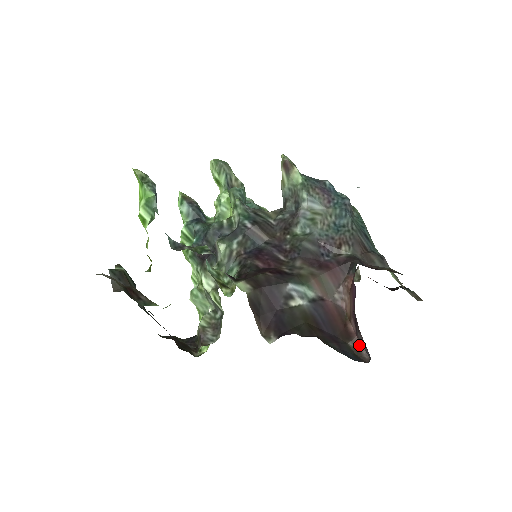
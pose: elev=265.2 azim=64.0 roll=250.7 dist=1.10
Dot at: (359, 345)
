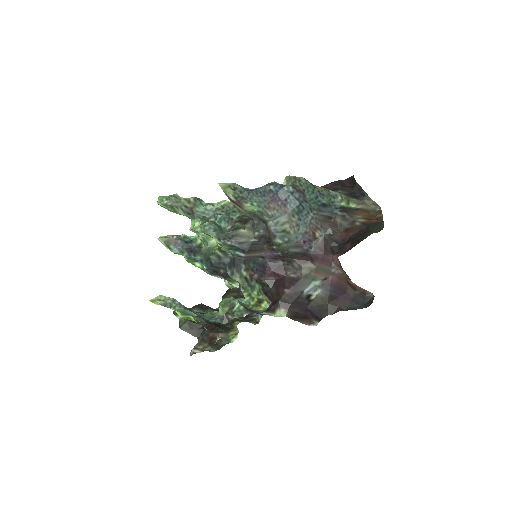
Dot at: (363, 290)
